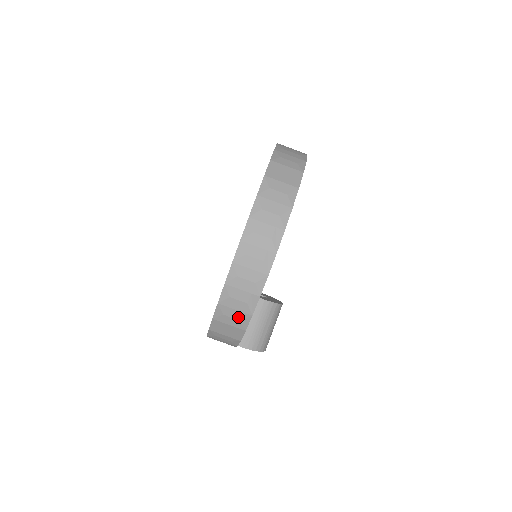
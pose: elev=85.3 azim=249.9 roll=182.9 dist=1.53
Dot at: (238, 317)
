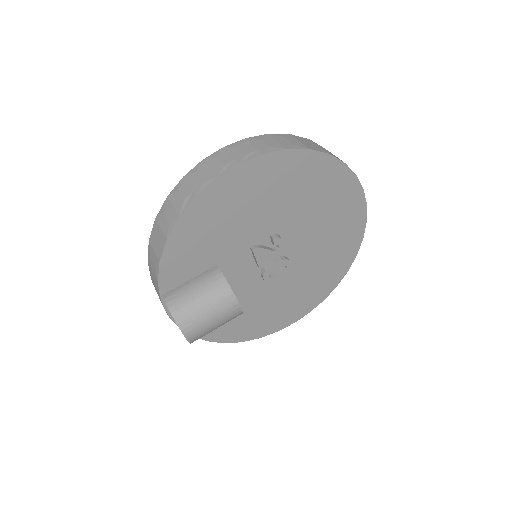
Dot at: (170, 217)
